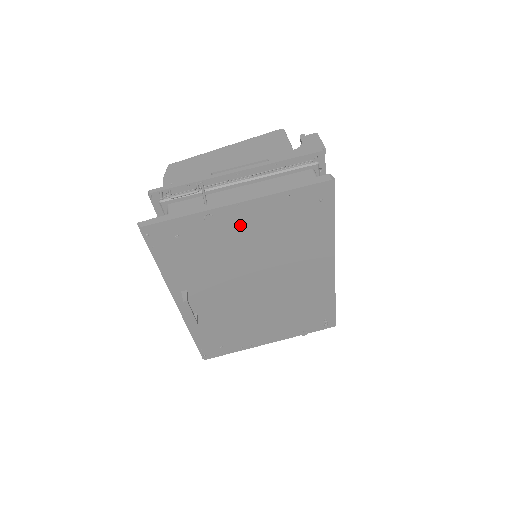
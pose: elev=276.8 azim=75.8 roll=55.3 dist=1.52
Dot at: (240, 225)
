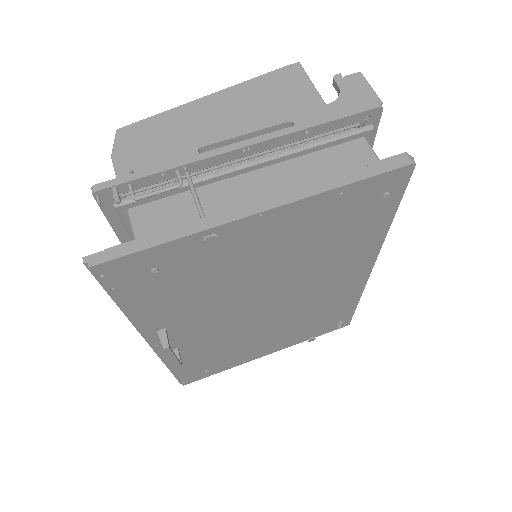
Dot at: (258, 241)
